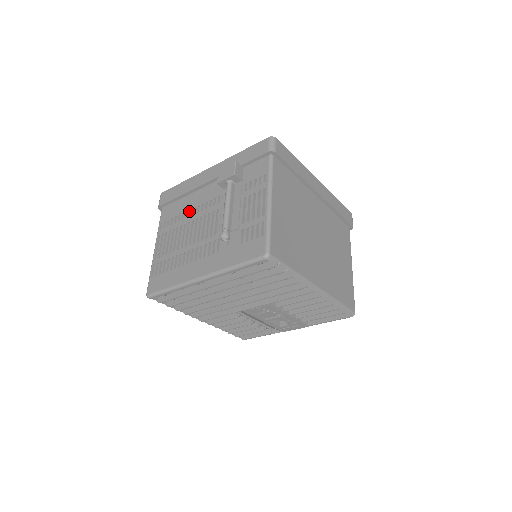
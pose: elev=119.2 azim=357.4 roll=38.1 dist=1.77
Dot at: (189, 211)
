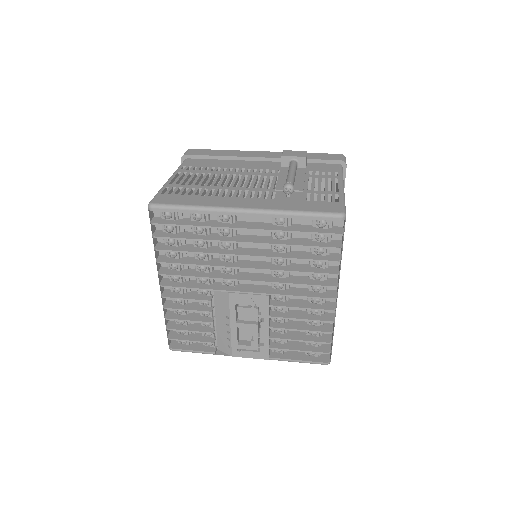
Dot at: (229, 168)
